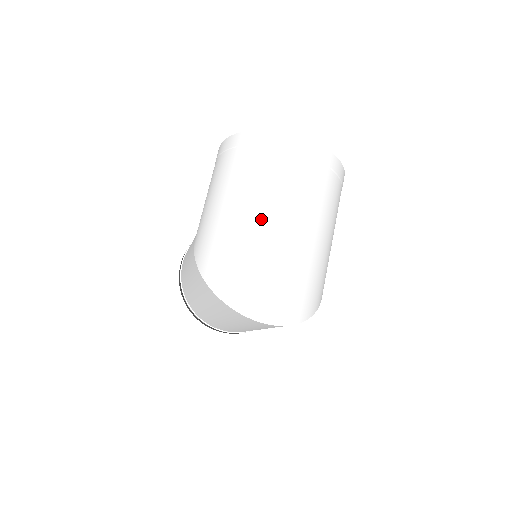
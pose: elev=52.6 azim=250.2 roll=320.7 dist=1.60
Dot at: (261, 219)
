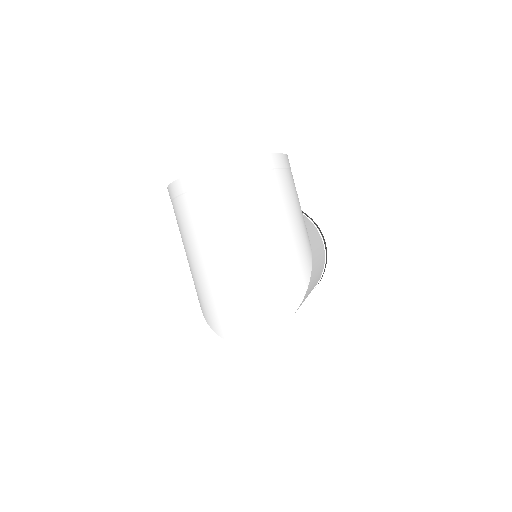
Dot at: (210, 261)
